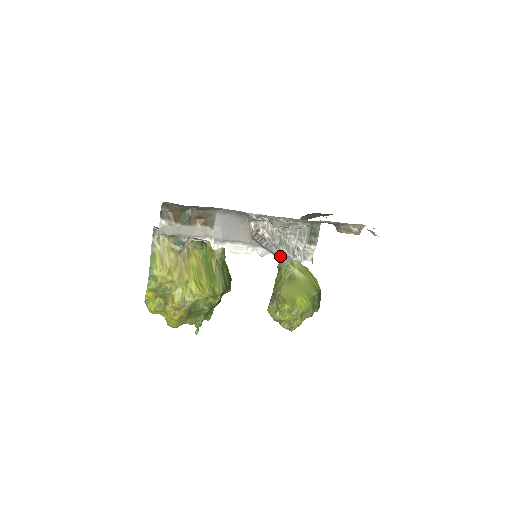
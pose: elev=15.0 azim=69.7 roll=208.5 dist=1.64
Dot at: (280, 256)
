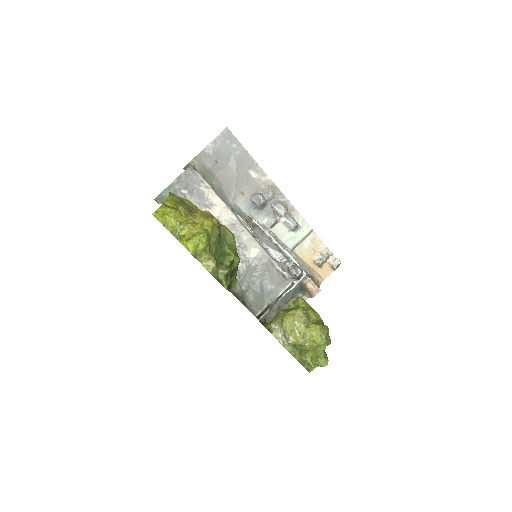
Dot at: (281, 251)
